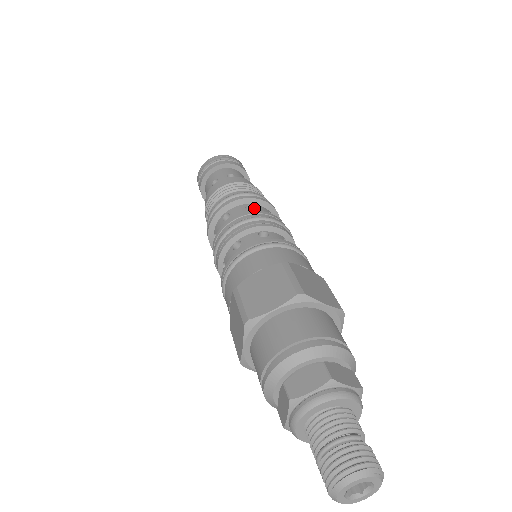
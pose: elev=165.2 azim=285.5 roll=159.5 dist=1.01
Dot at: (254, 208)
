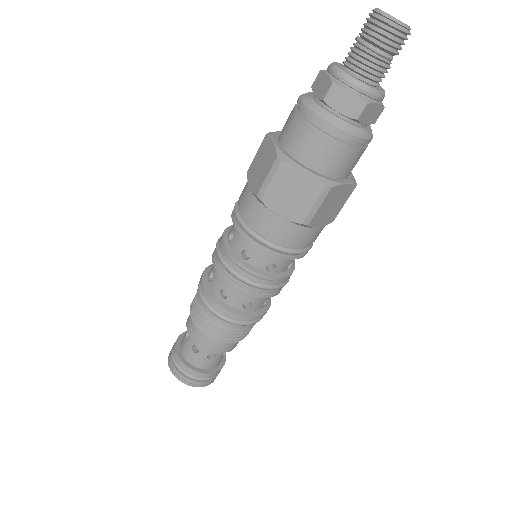
Dot at: occluded
